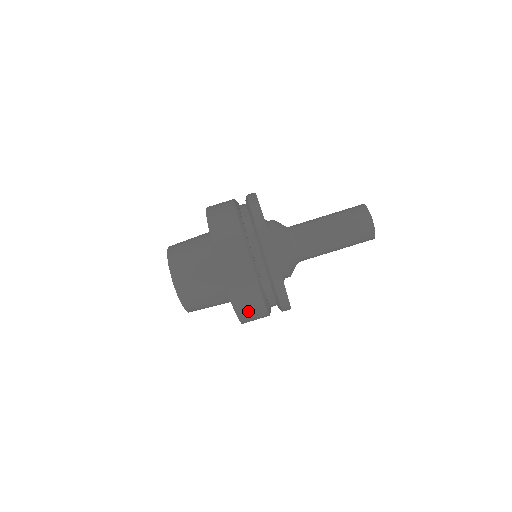
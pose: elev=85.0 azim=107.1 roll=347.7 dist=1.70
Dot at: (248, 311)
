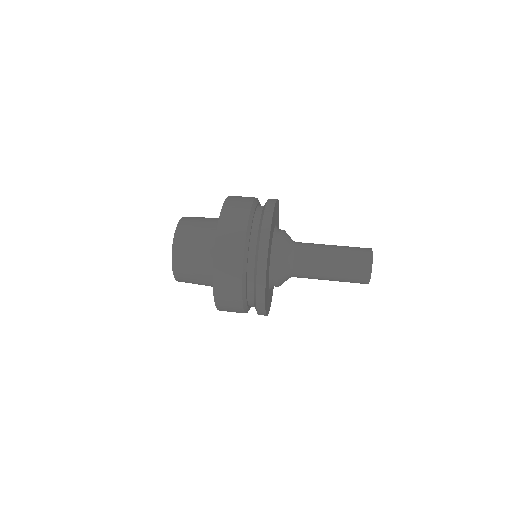
Dot at: (225, 298)
